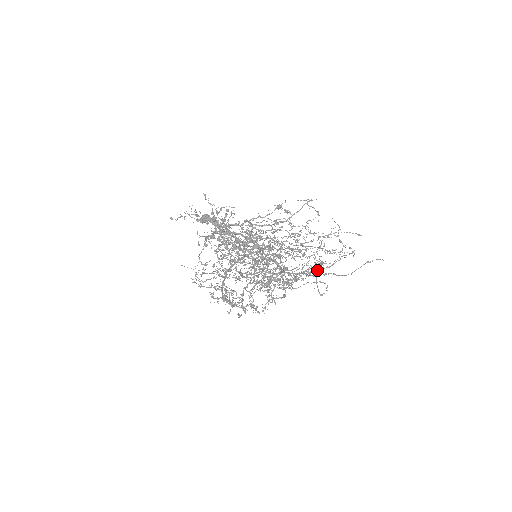
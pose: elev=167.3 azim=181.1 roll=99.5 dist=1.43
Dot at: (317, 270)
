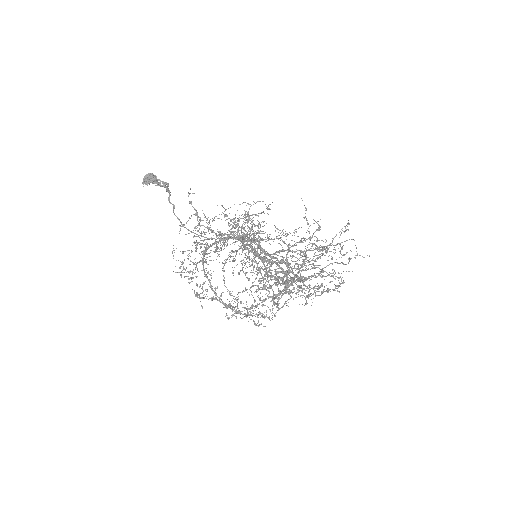
Dot at: occluded
